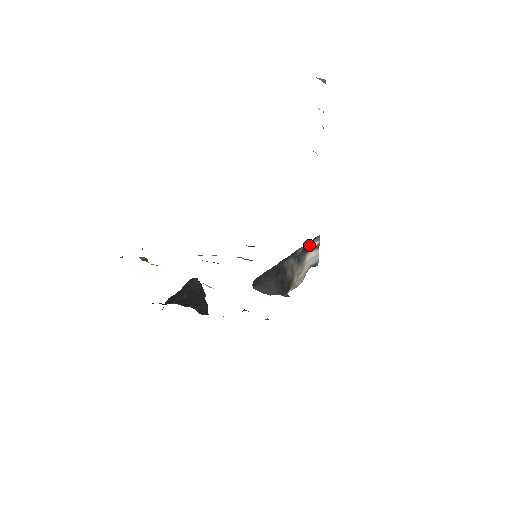
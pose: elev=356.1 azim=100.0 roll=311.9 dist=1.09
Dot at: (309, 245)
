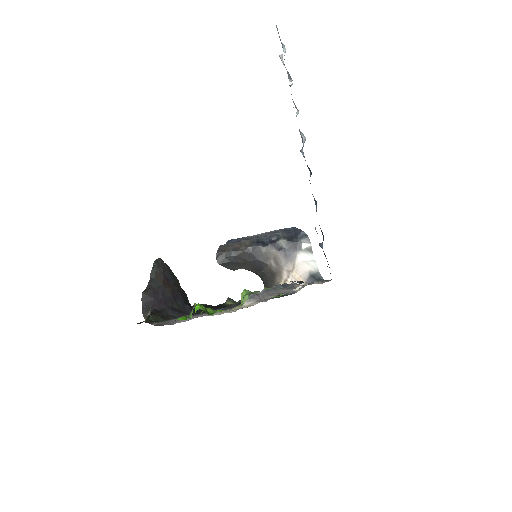
Dot at: (298, 244)
